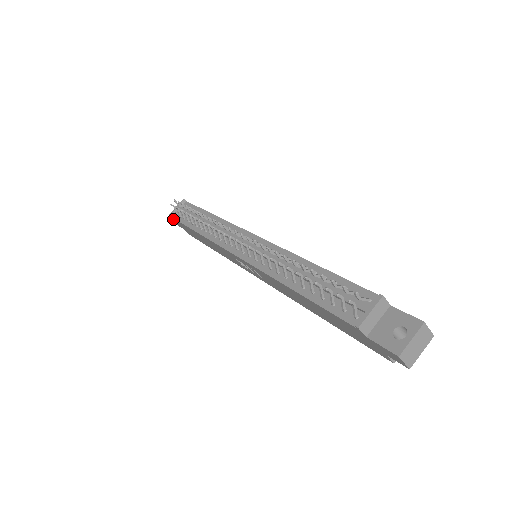
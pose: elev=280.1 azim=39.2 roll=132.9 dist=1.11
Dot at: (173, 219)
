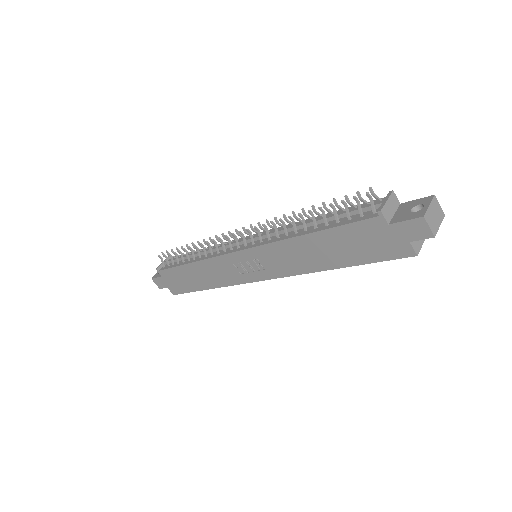
Dot at: (158, 277)
